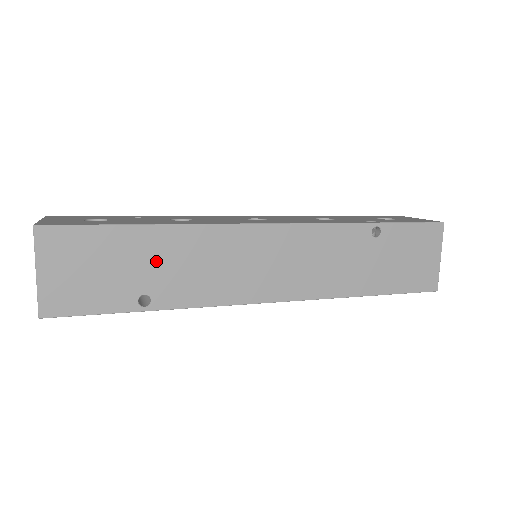
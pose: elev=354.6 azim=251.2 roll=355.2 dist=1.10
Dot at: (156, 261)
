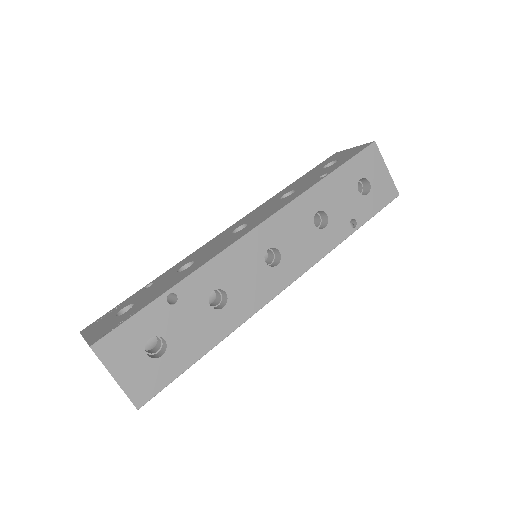
Dot at: occluded
